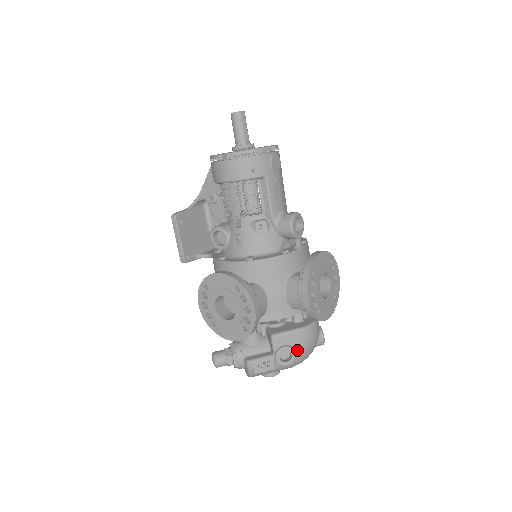
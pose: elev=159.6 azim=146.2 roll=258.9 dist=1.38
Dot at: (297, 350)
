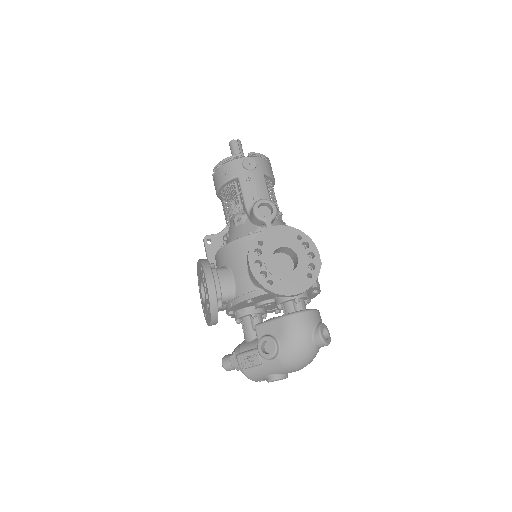
Dot at: (280, 341)
